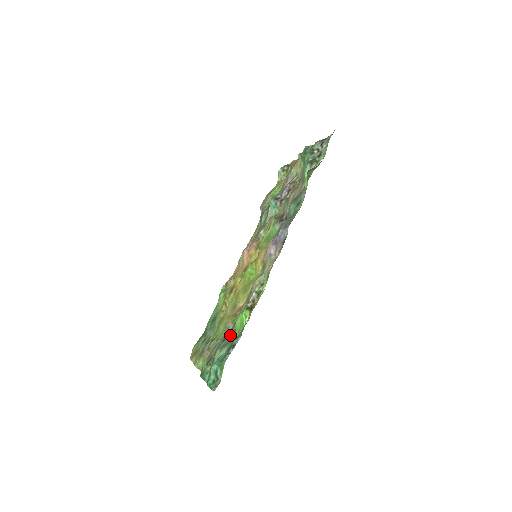
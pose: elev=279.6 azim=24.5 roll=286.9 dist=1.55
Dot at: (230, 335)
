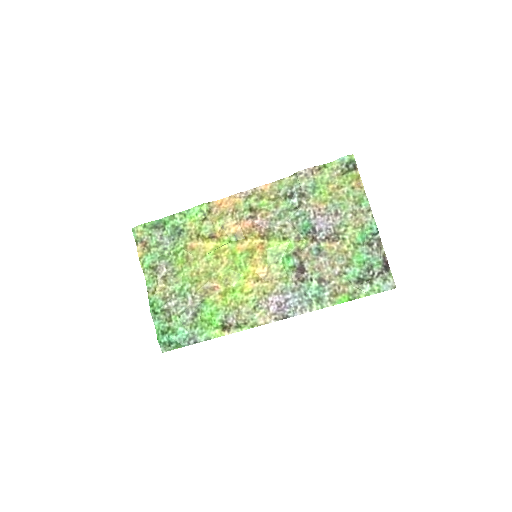
Dot at: (194, 314)
